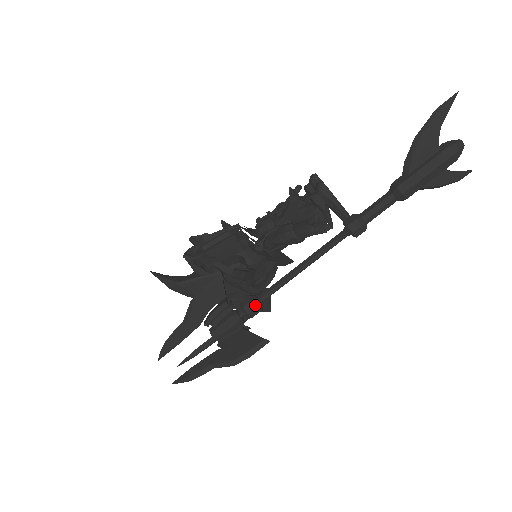
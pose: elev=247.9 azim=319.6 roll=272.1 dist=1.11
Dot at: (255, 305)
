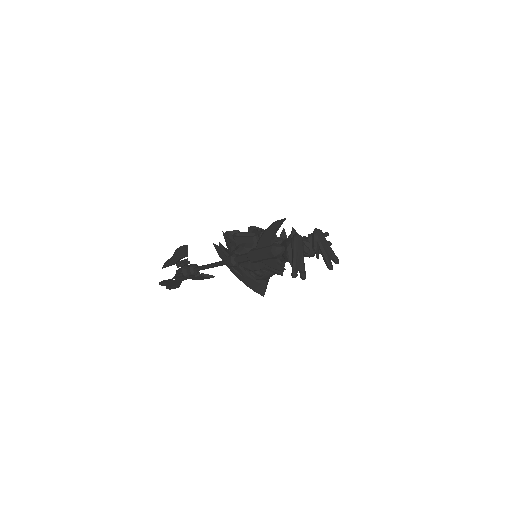
Dot at: (190, 269)
